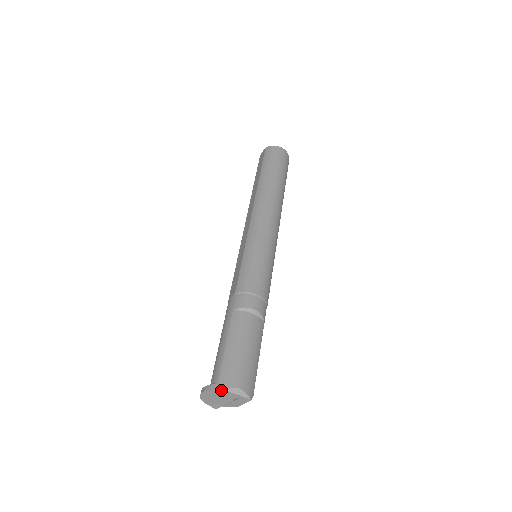
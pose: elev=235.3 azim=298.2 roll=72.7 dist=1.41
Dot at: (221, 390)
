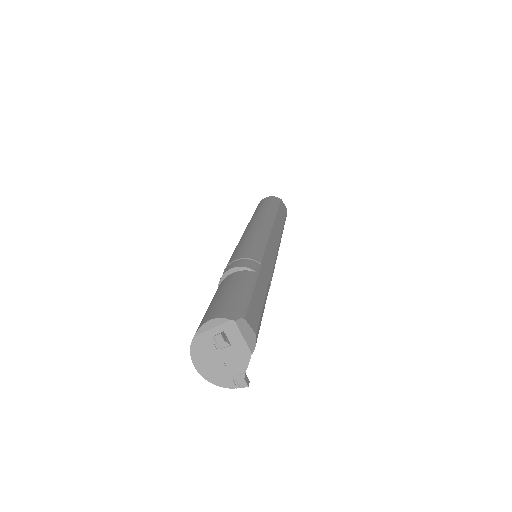
Dot at: (195, 340)
